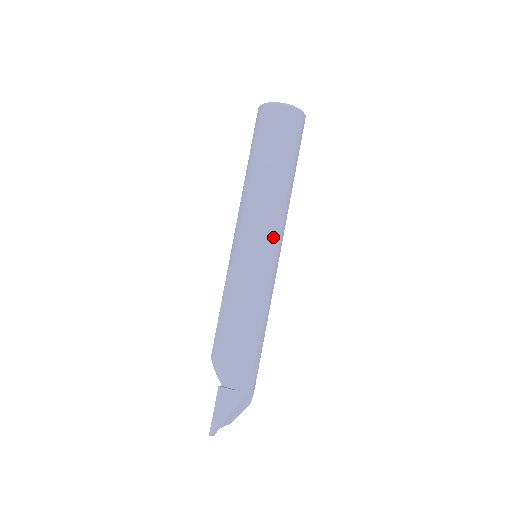
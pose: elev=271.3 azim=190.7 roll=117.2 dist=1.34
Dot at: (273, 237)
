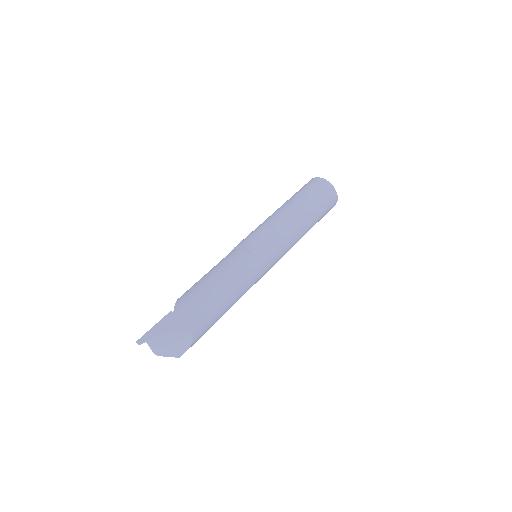
Dot at: (276, 242)
